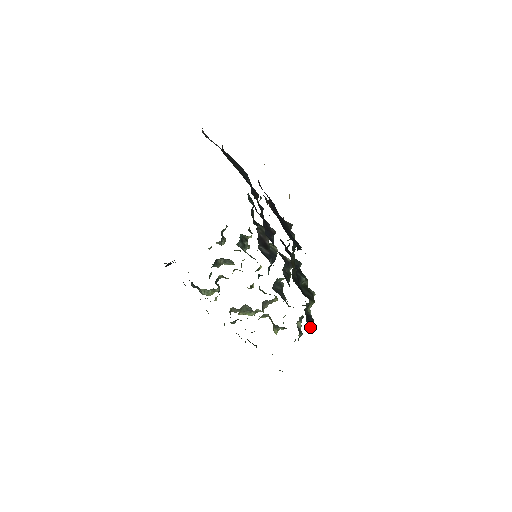
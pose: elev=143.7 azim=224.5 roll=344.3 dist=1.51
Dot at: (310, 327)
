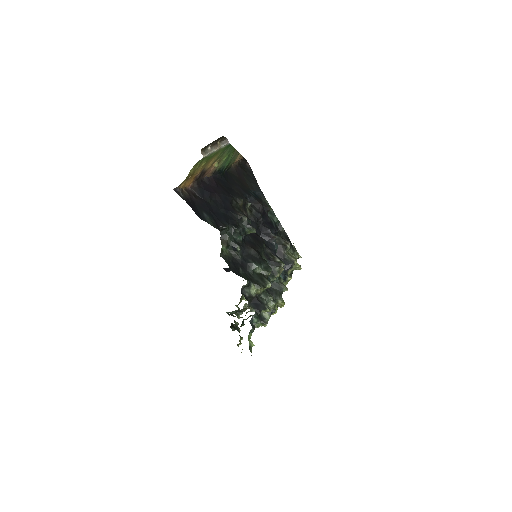
Dot at: (255, 310)
